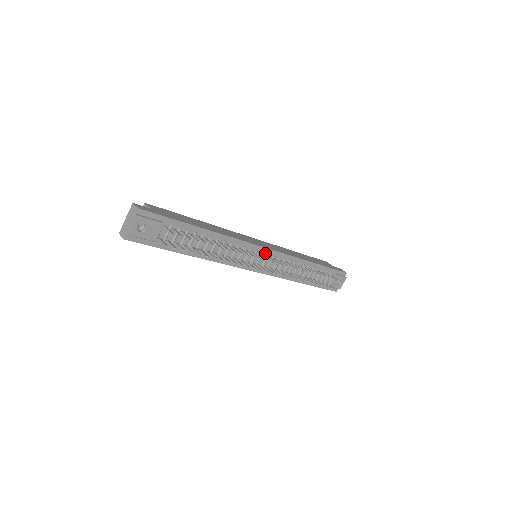
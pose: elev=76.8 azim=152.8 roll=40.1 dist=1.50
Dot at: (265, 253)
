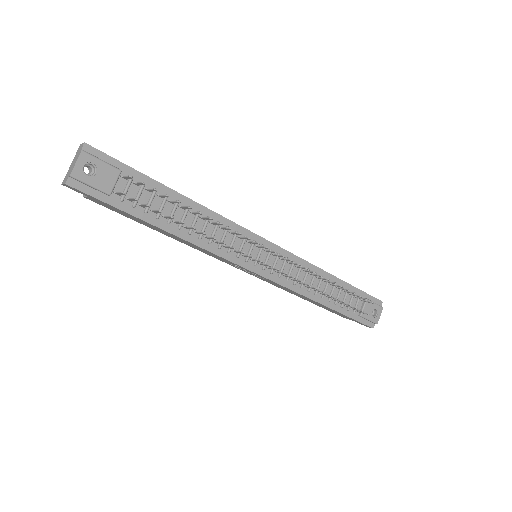
Dot at: occluded
